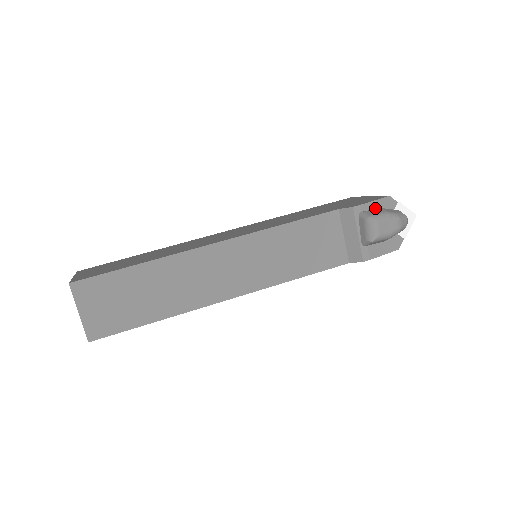
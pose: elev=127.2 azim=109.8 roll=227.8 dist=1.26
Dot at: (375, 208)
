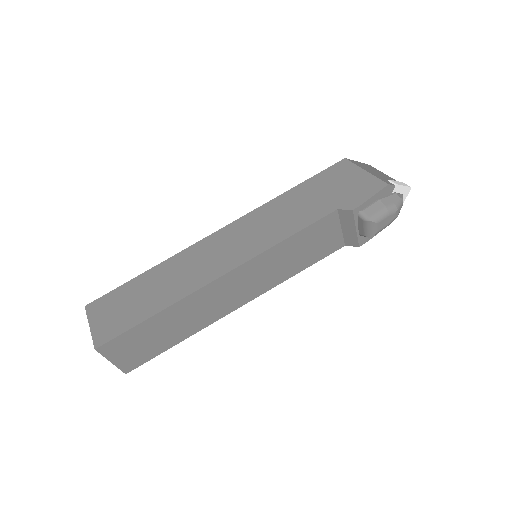
Dot at: (374, 201)
